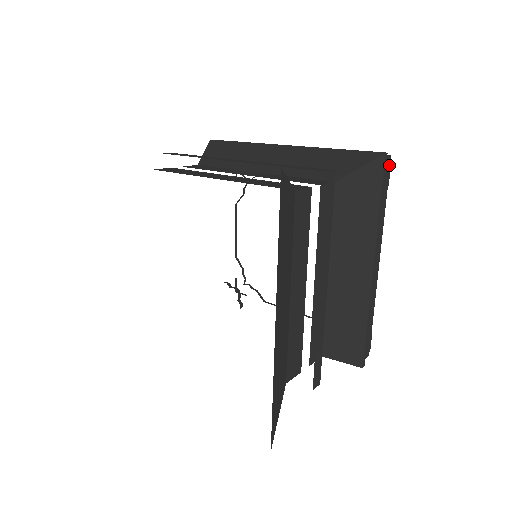
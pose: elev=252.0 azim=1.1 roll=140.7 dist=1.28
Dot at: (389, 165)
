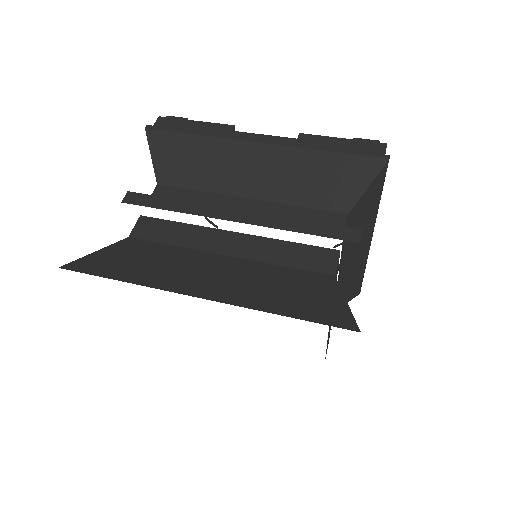
Dot at: occluded
